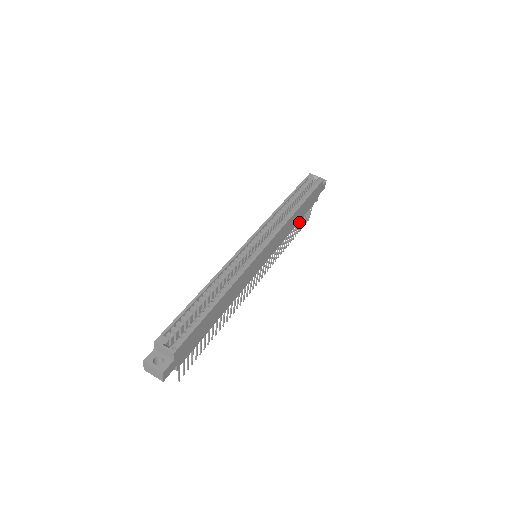
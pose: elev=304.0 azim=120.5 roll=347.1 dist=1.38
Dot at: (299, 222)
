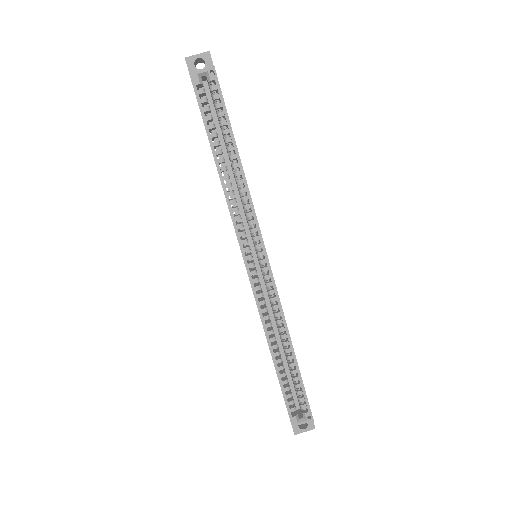
Dot at: occluded
